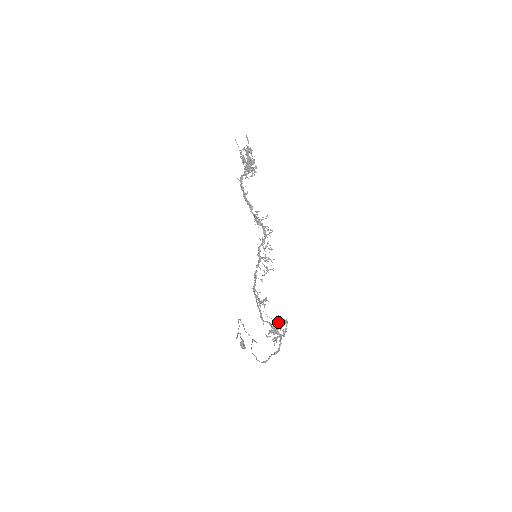
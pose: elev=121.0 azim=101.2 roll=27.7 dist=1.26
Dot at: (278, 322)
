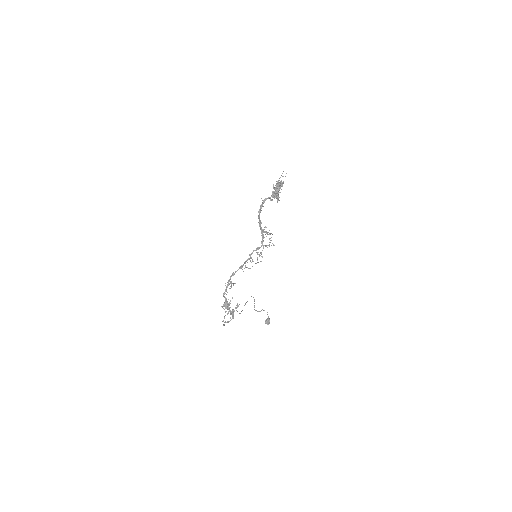
Dot at: (229, 302)
